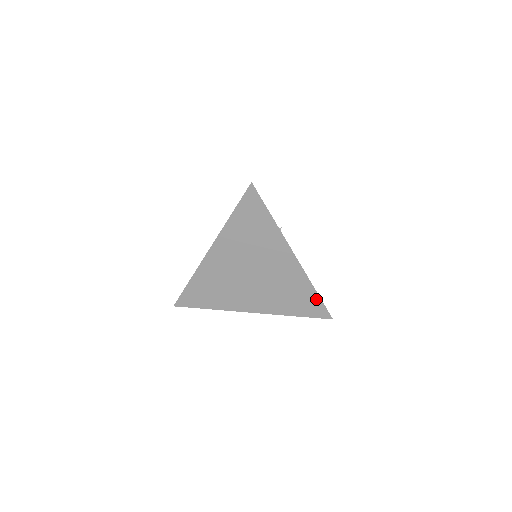
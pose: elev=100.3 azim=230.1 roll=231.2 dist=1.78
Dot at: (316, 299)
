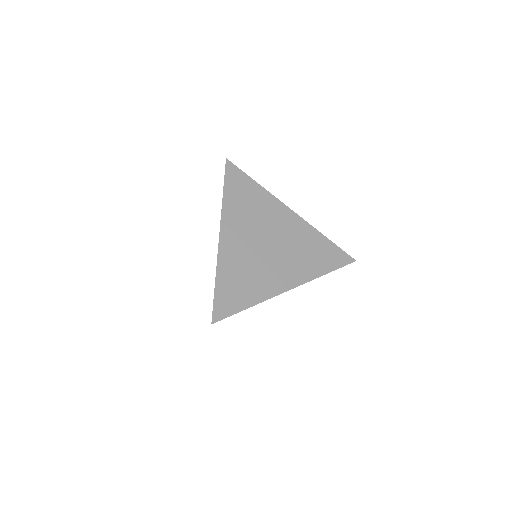
Dot at: (331, 246)
